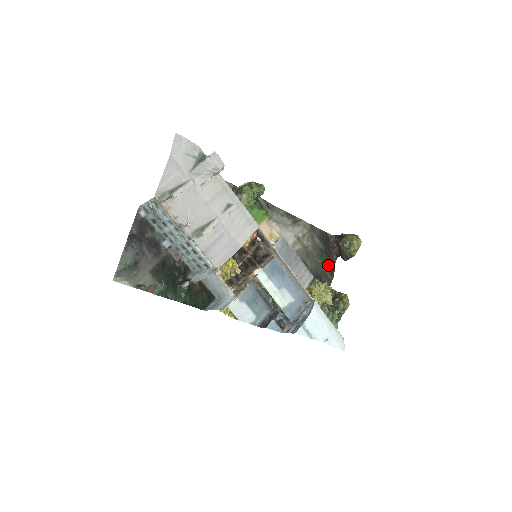
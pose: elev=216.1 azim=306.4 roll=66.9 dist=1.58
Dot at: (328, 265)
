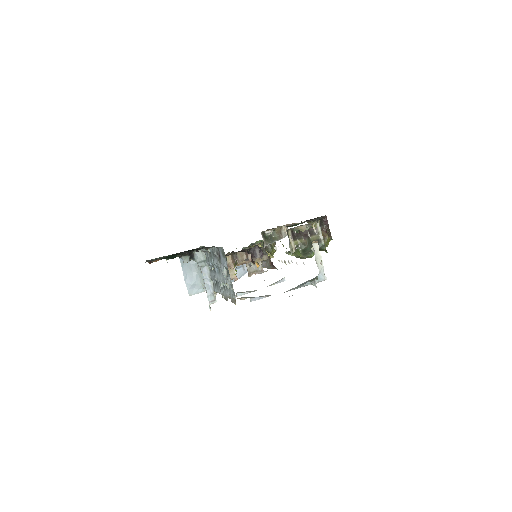
Dot at: occluded
